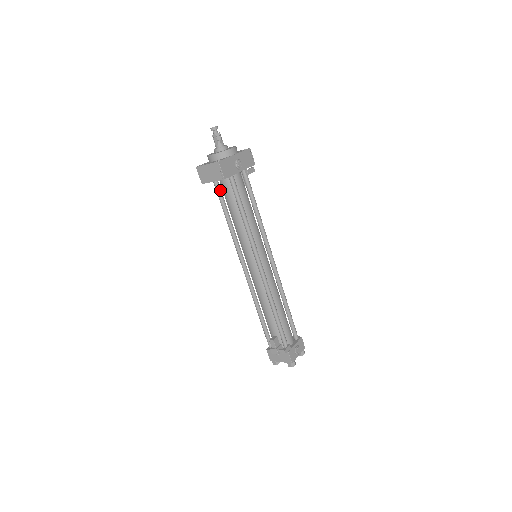
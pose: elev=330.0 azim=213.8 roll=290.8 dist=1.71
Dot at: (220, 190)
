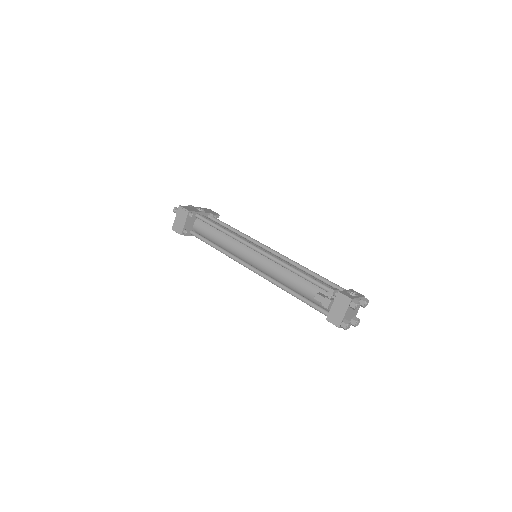
Dot at: (199, 235)
